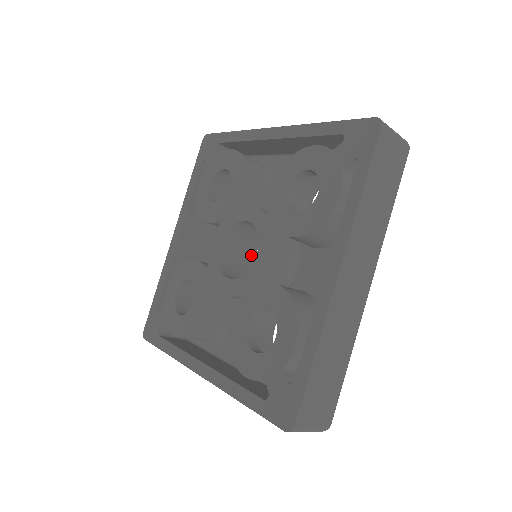
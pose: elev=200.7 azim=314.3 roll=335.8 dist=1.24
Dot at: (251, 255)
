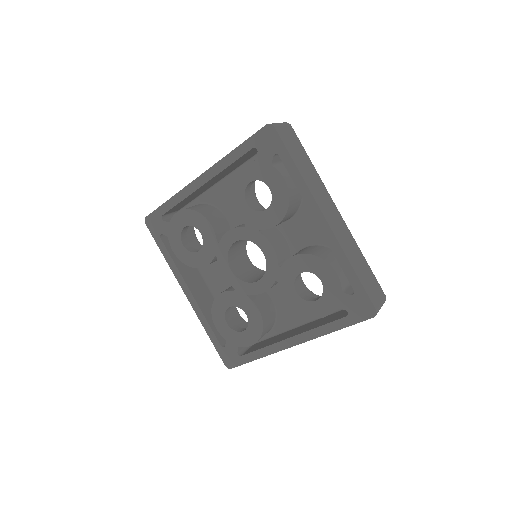
Dot at: (247, 260)
